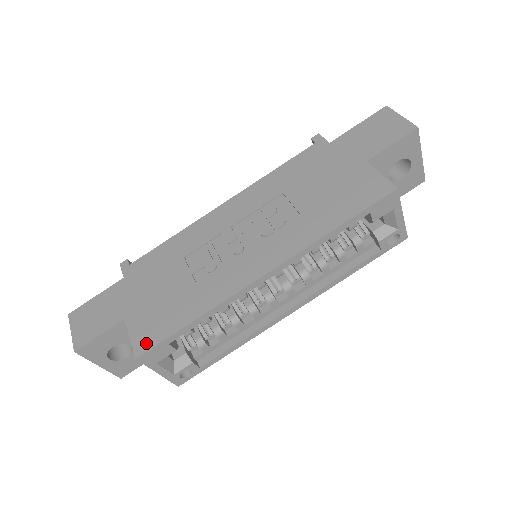
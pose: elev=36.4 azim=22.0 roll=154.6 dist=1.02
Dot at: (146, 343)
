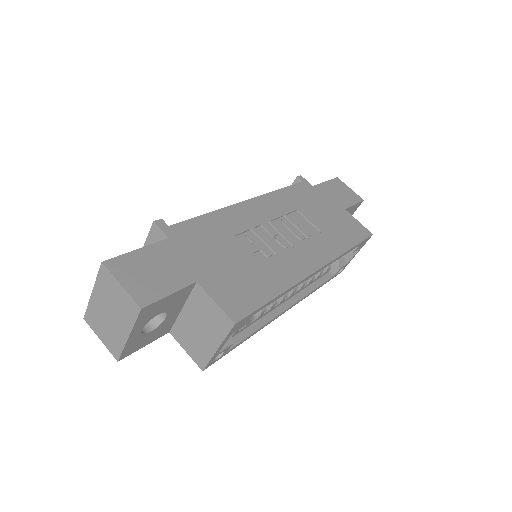
Dot at: (239, 309)
